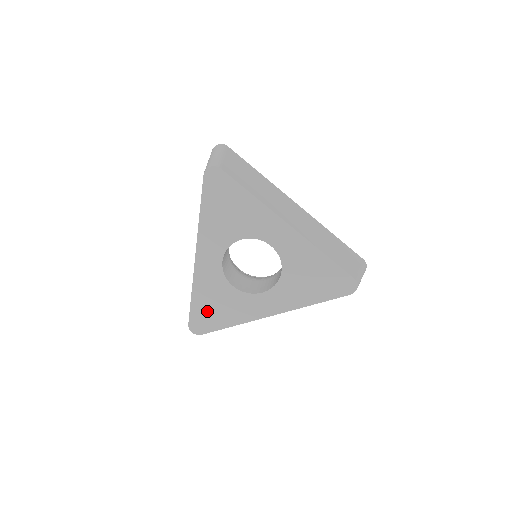
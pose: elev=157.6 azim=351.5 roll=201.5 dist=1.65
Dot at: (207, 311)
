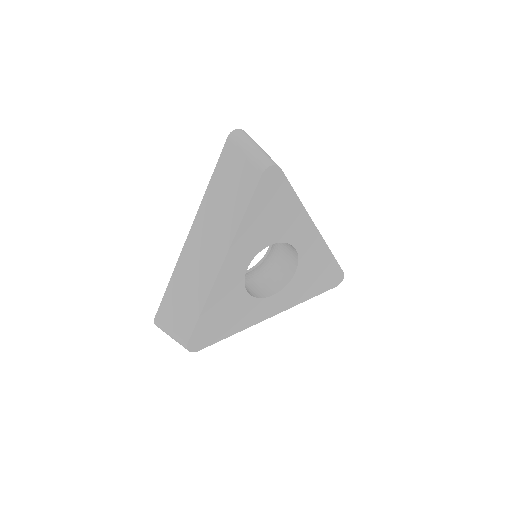
Dot at: (213, 324)
